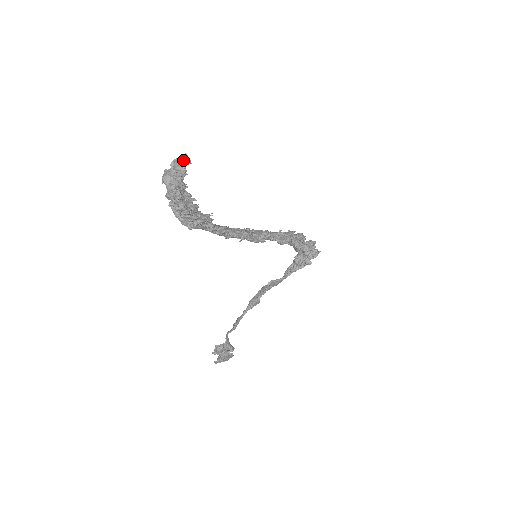
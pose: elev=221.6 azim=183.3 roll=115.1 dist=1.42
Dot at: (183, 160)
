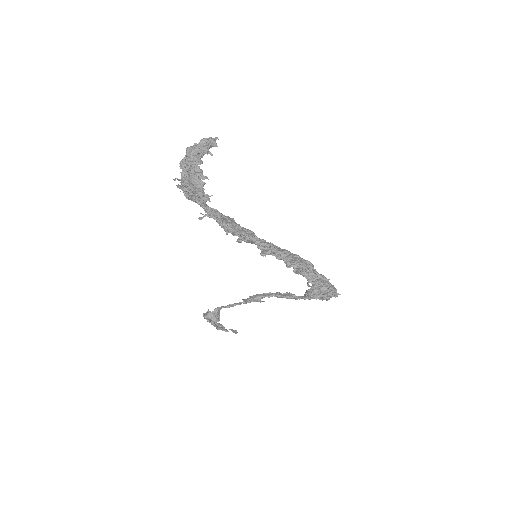
Dot at: (210, 141)
